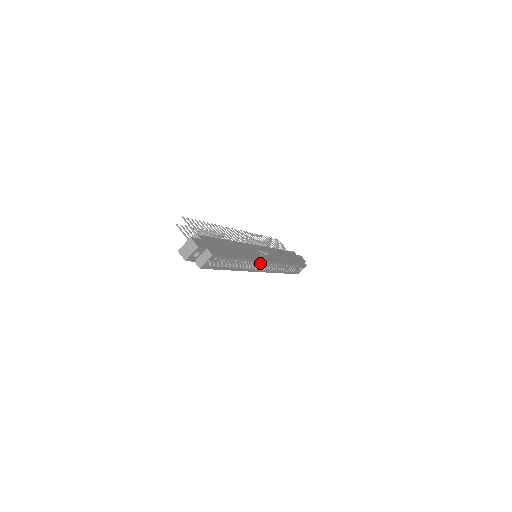
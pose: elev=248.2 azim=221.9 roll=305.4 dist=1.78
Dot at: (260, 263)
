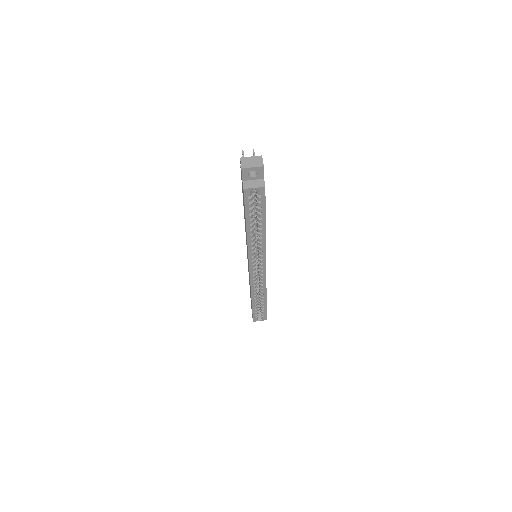
Dot at: (261, 259)
